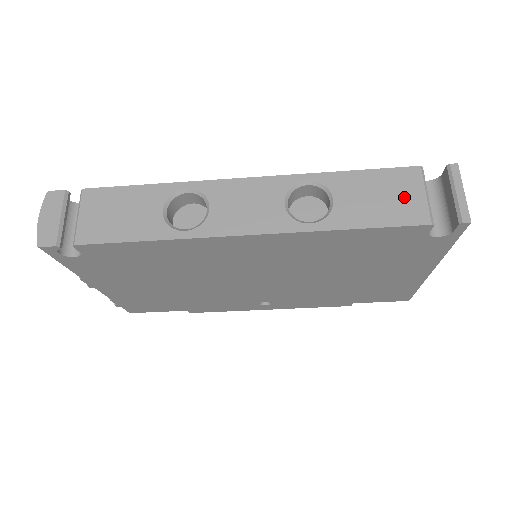
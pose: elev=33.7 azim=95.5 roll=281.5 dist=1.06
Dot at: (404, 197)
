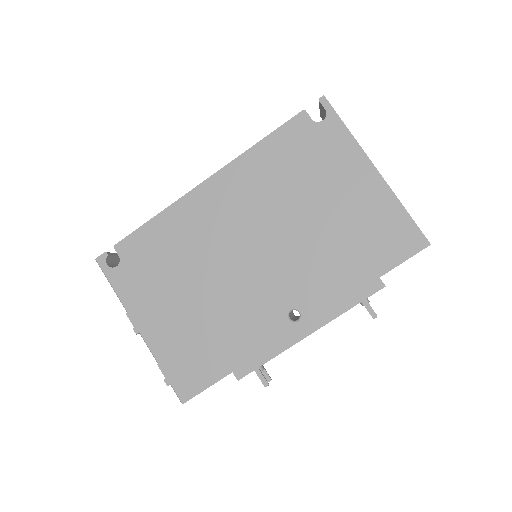
Dot at: occluded
